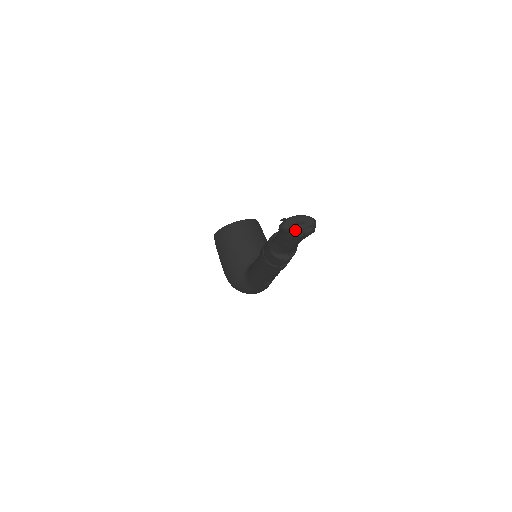
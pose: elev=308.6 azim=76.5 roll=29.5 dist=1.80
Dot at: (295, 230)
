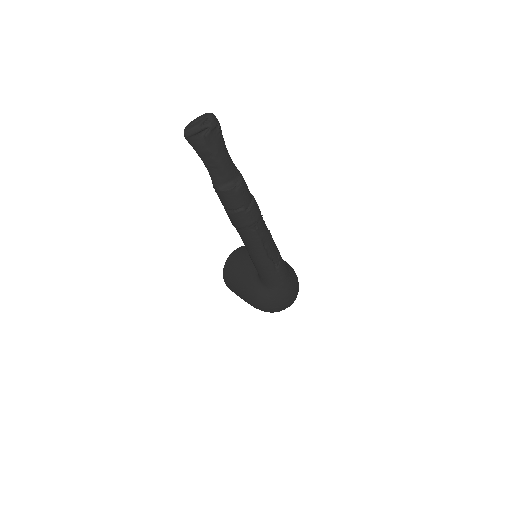
Dot at: (196, 127)
